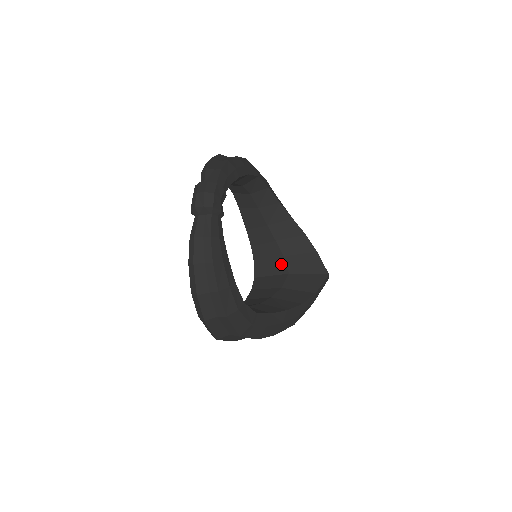
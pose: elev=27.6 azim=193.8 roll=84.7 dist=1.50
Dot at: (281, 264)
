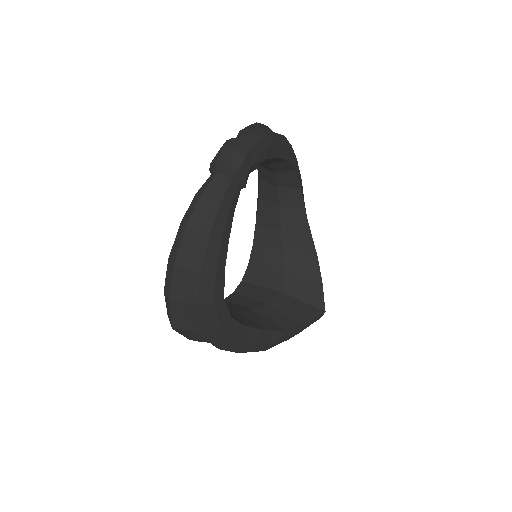
Dot at: (277, 278)
